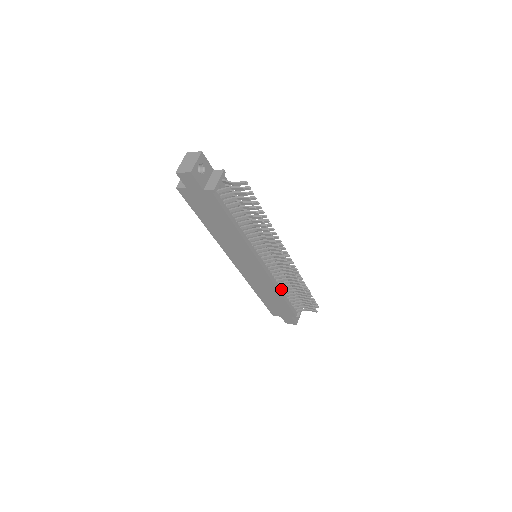
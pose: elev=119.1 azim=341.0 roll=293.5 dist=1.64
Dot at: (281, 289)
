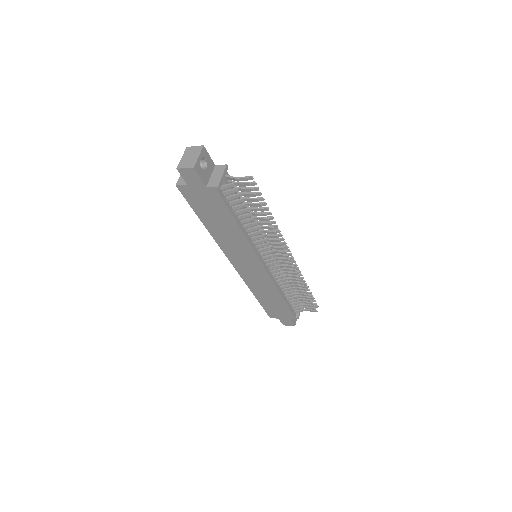
Dot at: (281, 290)
